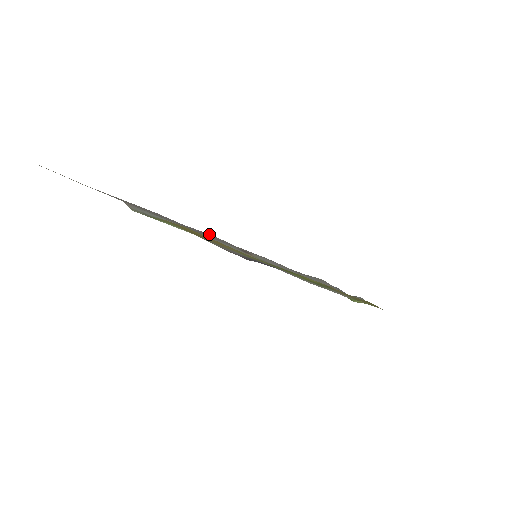
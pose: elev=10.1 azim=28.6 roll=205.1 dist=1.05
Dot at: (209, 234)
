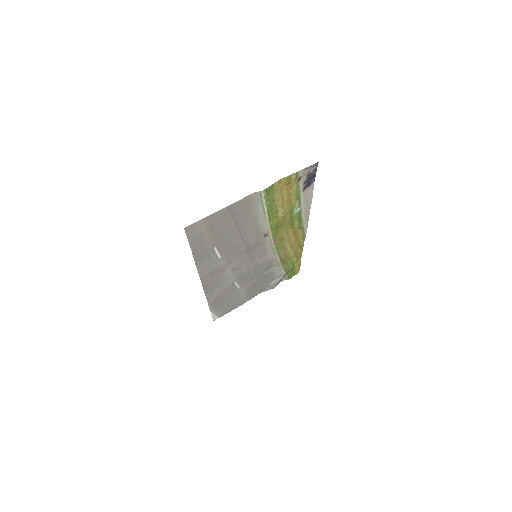
Dot at: (225, 270)
